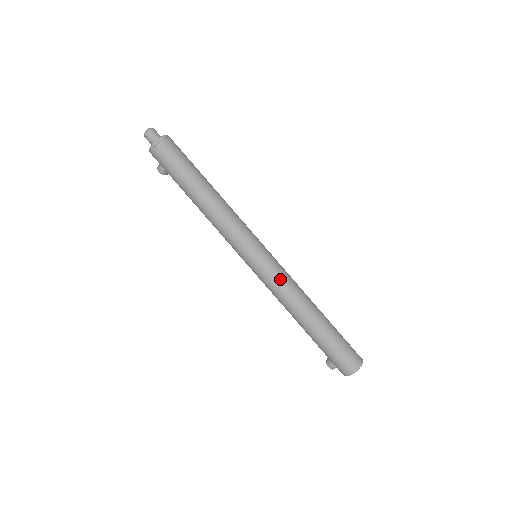
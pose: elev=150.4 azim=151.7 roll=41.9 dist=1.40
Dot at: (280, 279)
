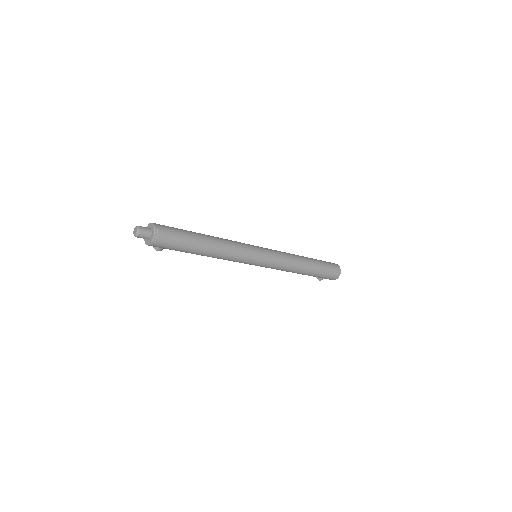
Dot at: (281, 261)
